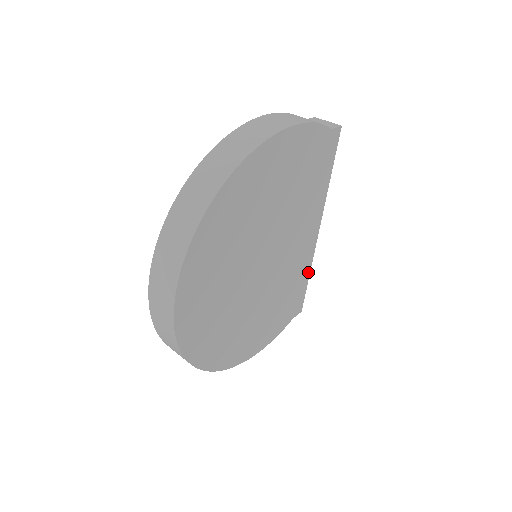
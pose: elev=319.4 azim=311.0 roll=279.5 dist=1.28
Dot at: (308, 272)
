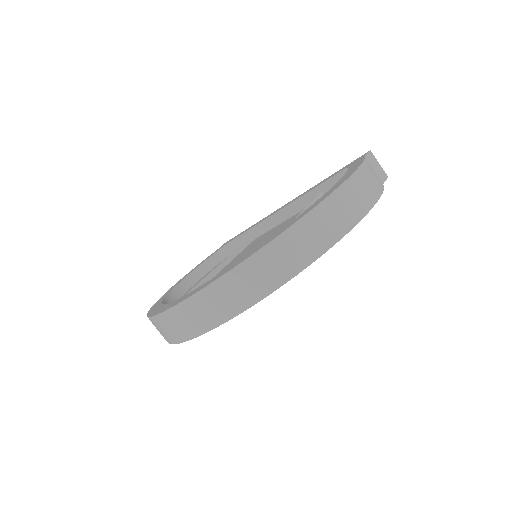
Dot at: occluded
